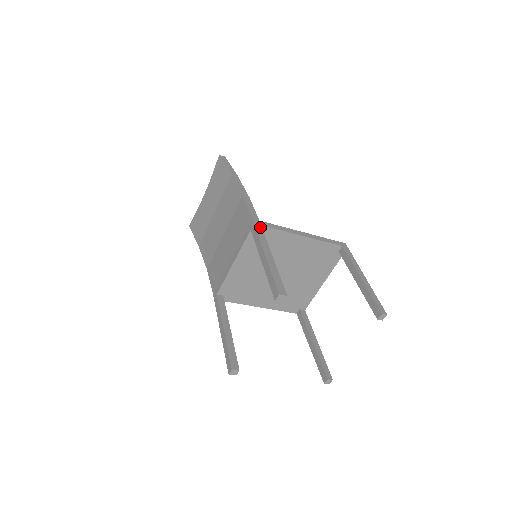
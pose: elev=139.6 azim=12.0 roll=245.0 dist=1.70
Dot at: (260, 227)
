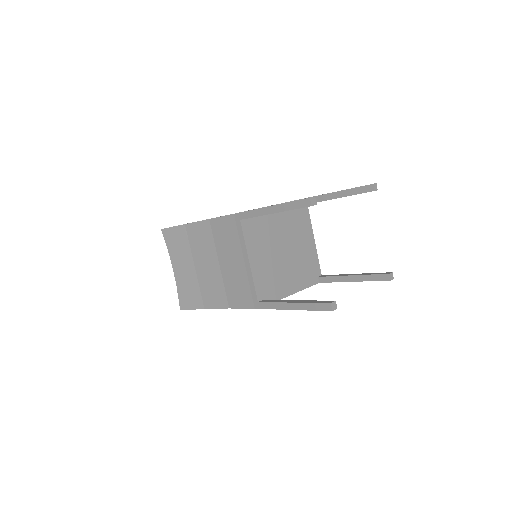
Dot at: occluded
